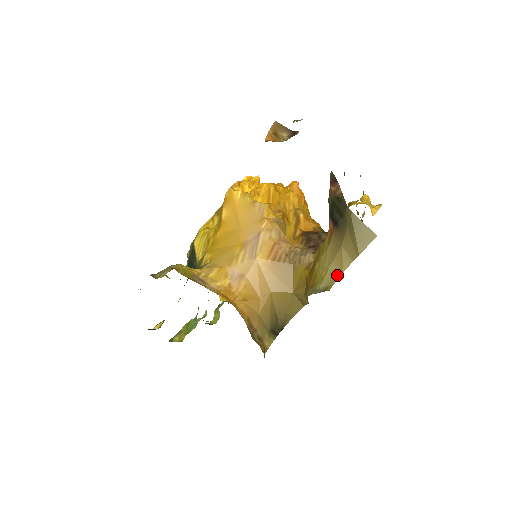
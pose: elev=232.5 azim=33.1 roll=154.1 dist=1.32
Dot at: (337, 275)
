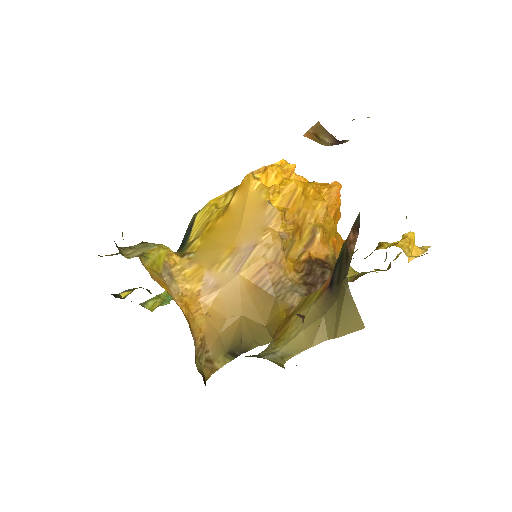
Dot at: (304, 346)
